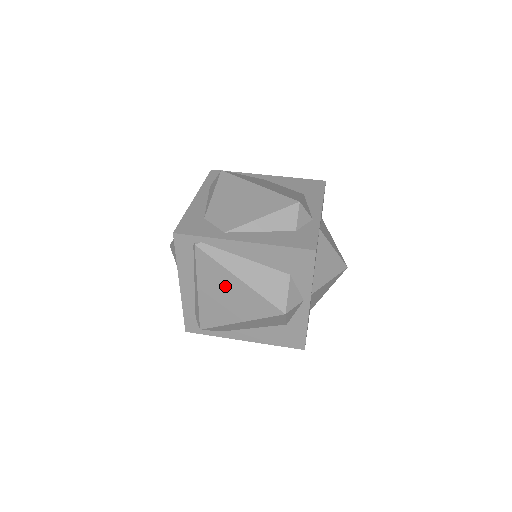
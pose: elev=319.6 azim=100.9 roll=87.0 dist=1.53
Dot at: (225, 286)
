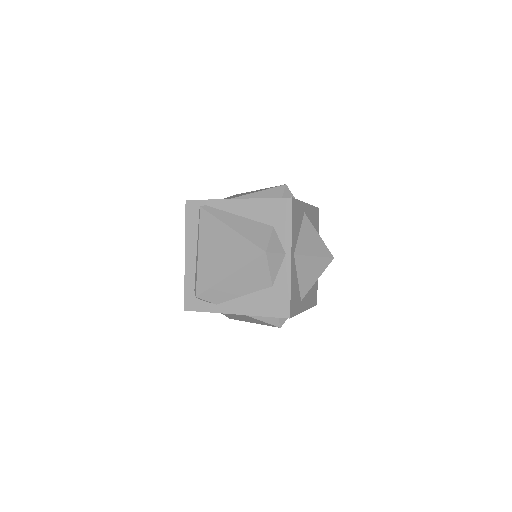
Dot at: (219, 239)
